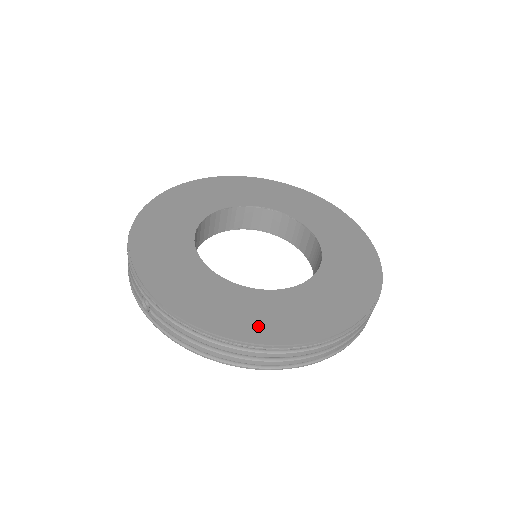
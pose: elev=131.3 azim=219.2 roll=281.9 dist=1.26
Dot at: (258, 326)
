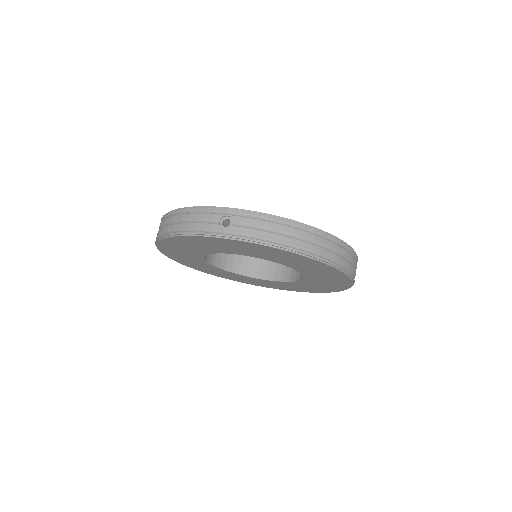
Dot at: occluded
